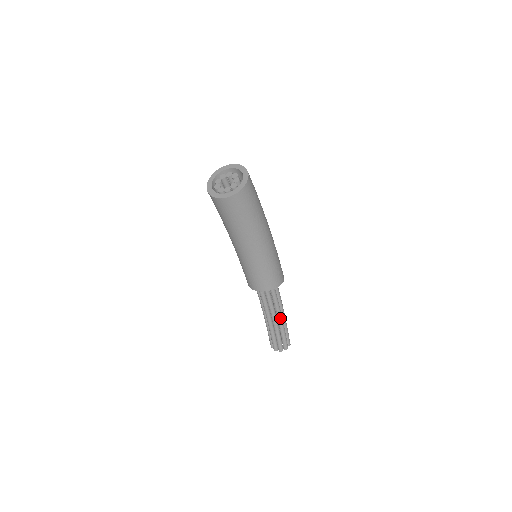
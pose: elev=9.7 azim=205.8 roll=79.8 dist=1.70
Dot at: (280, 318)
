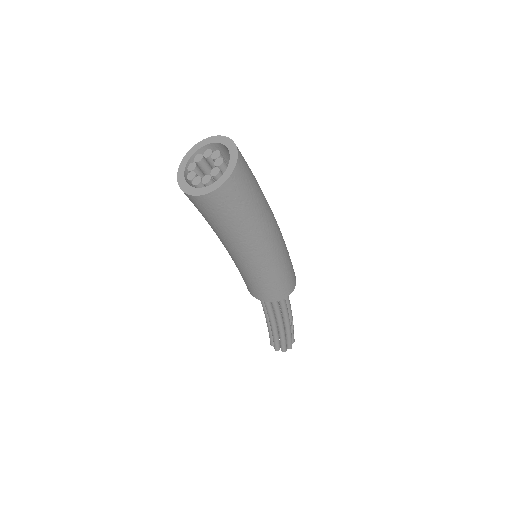
Dot at: (279, 324)
